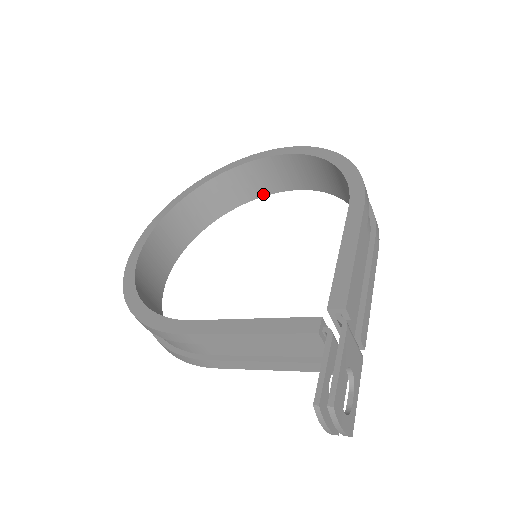
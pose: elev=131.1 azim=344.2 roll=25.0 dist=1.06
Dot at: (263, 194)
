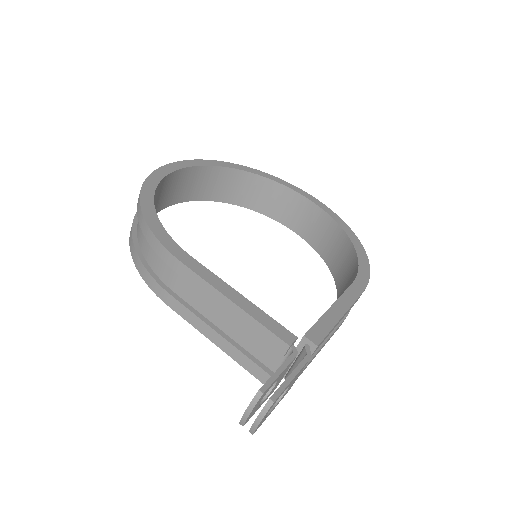
Dot at: (277, 219)
